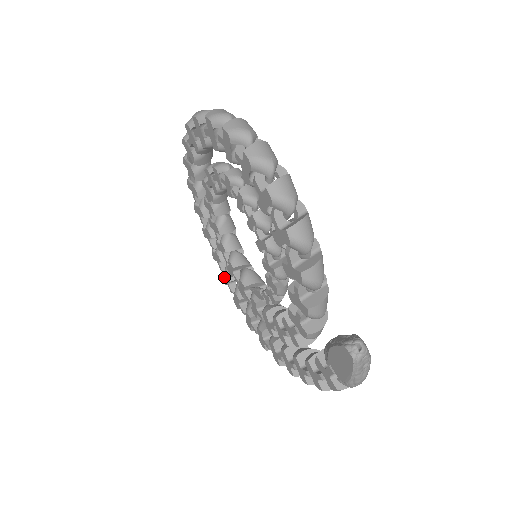
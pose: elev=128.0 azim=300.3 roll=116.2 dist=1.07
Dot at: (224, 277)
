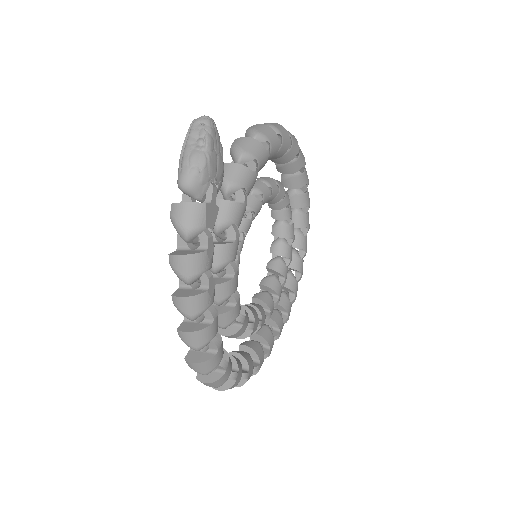
Dot at: occluded
